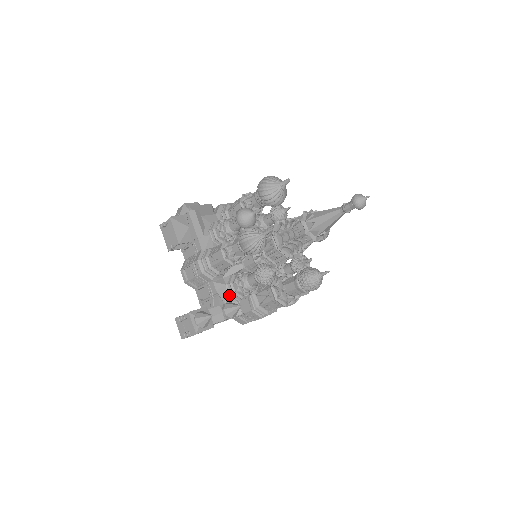
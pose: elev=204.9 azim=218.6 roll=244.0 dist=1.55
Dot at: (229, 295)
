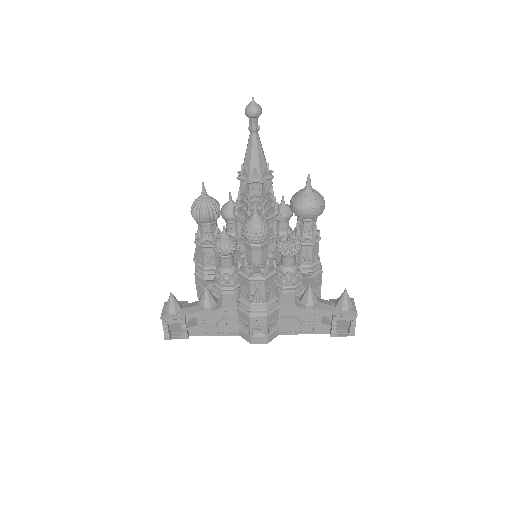
Dot at: (213, 290)
